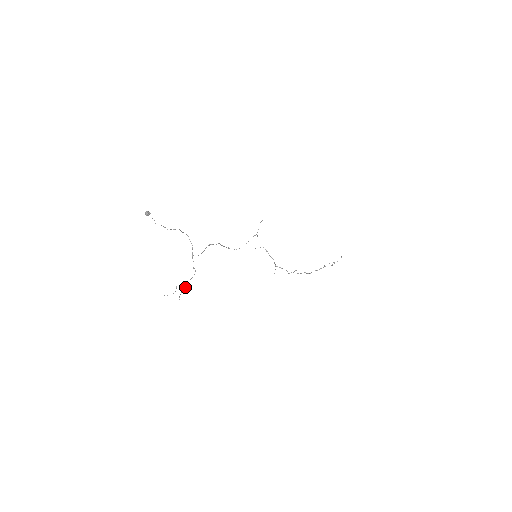
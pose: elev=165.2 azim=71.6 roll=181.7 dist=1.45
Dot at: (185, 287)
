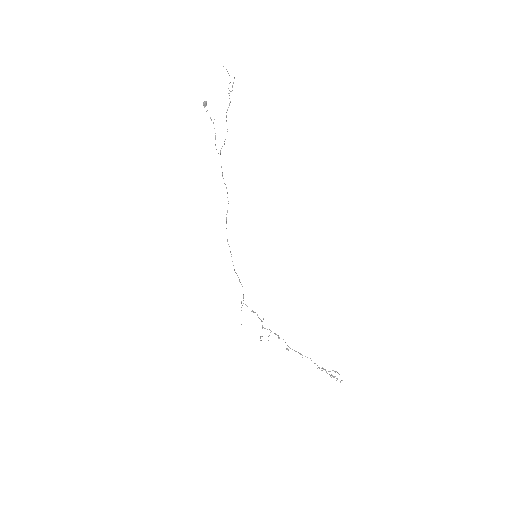
Dot at: (229, 105)
